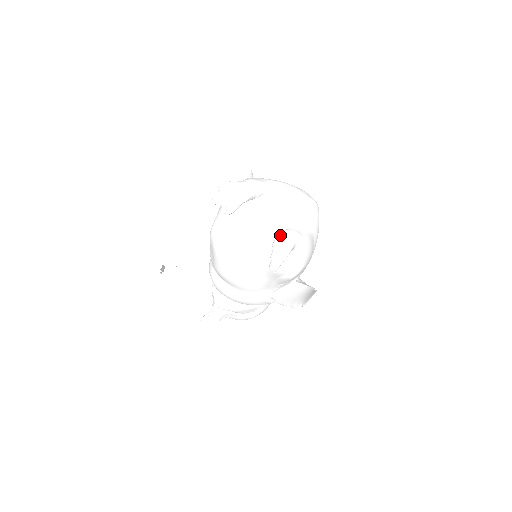
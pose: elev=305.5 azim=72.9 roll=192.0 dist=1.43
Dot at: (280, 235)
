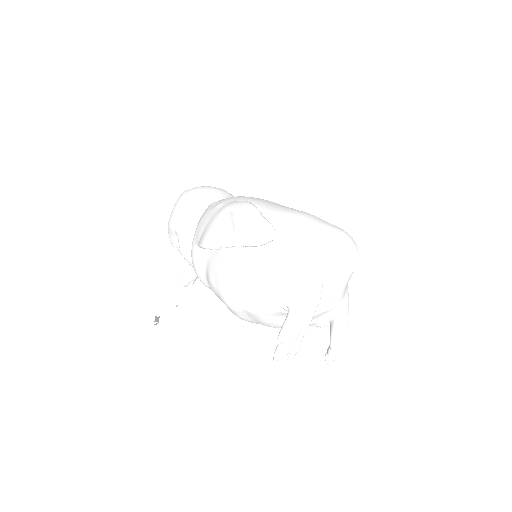
Dot at: (337, 334)
